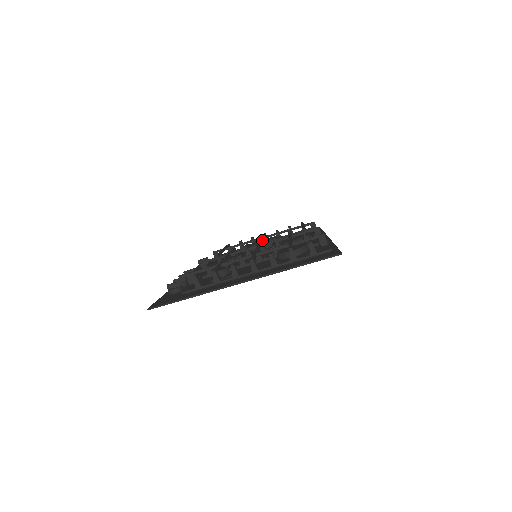
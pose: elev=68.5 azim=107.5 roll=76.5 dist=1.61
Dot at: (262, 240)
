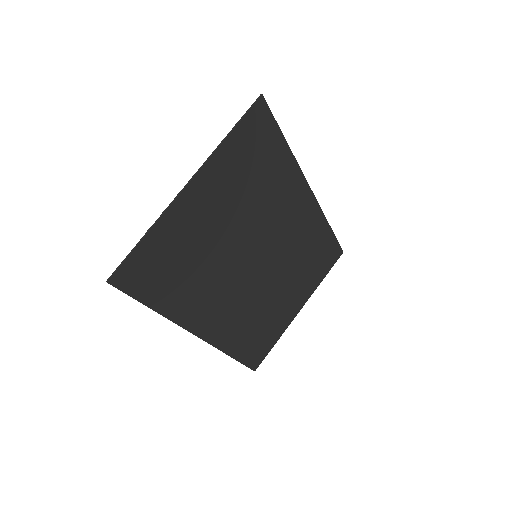
Dot at: occluded
